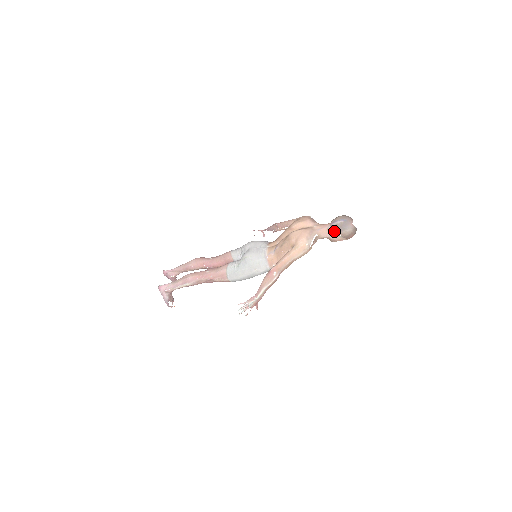
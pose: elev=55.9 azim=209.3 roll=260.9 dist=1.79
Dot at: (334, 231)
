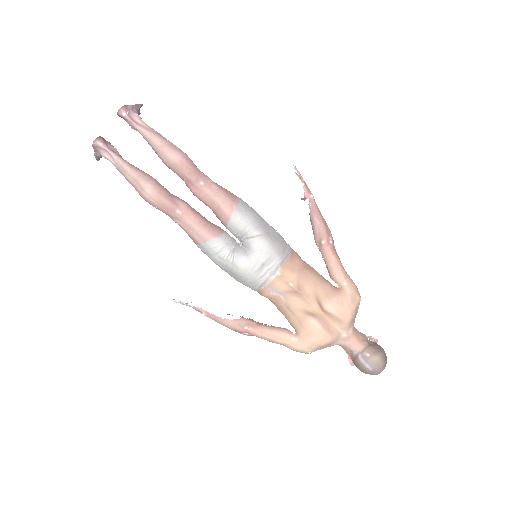
Dot at: (353, 359)
